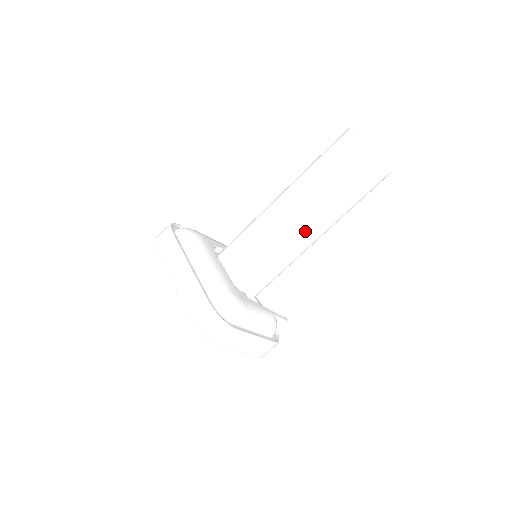
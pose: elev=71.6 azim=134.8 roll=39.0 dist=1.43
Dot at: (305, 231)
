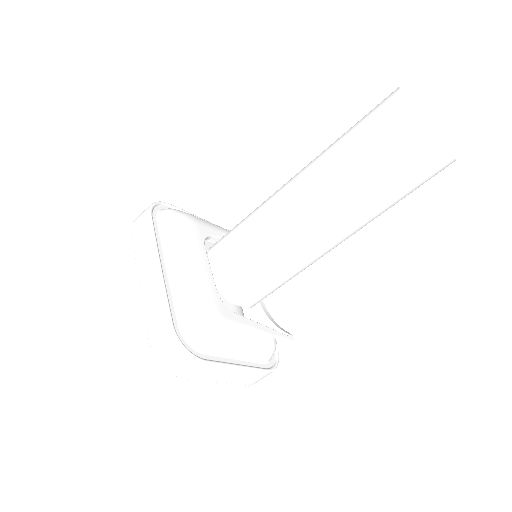
Dot at: (317, 235)
